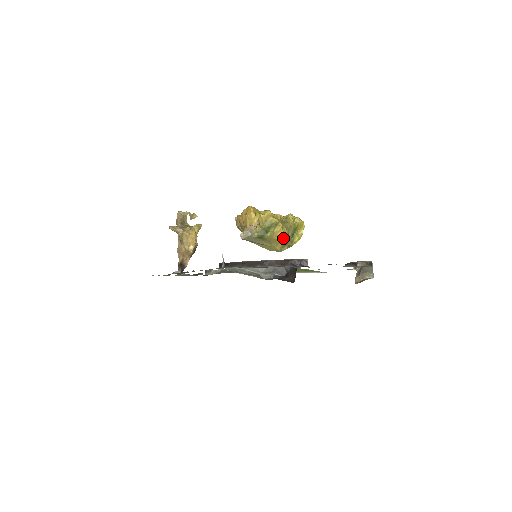
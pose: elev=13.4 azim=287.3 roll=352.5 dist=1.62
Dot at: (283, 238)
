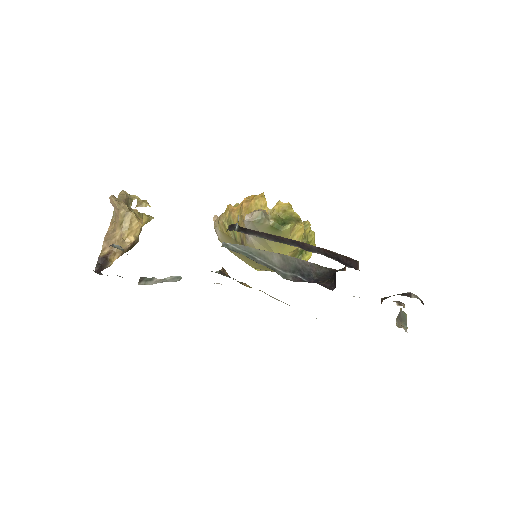
Dot at: occluded
